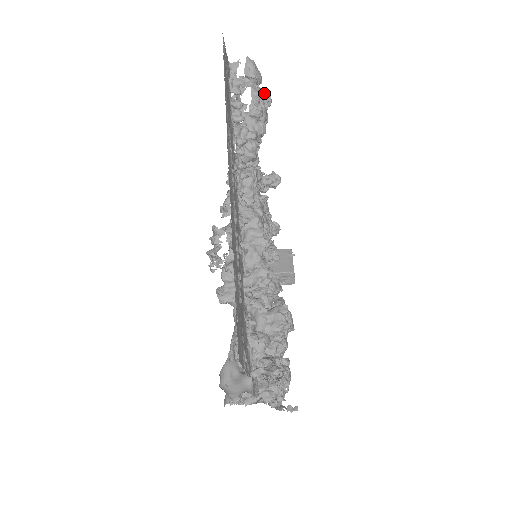
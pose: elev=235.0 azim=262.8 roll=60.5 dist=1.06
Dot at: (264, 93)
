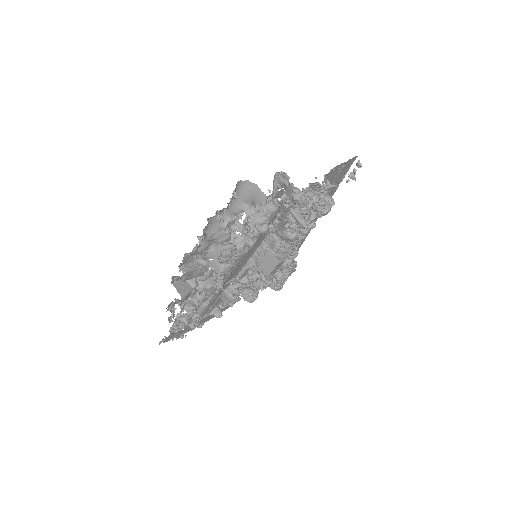
Dot at: occluded
